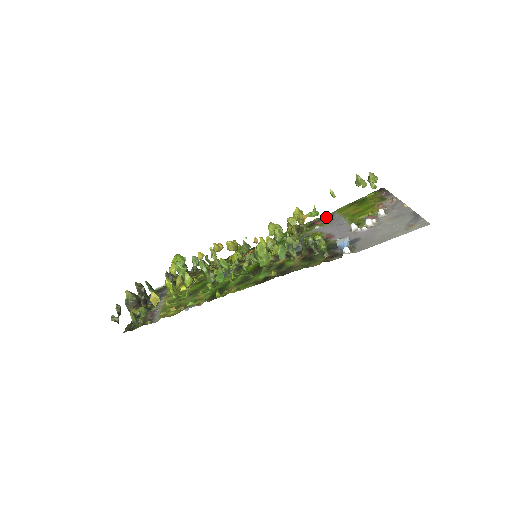
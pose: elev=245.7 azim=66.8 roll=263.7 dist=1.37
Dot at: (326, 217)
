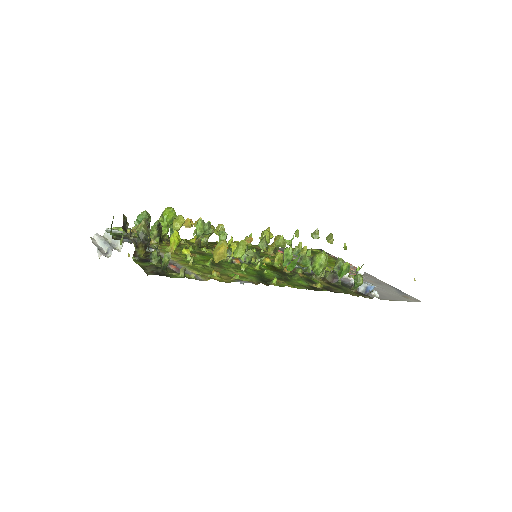
Dot at: (282, 250)
